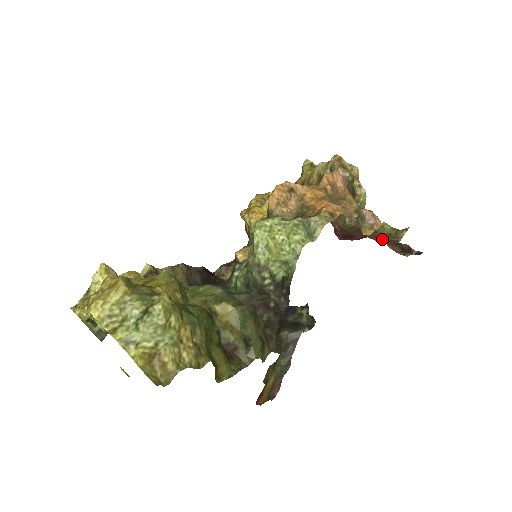
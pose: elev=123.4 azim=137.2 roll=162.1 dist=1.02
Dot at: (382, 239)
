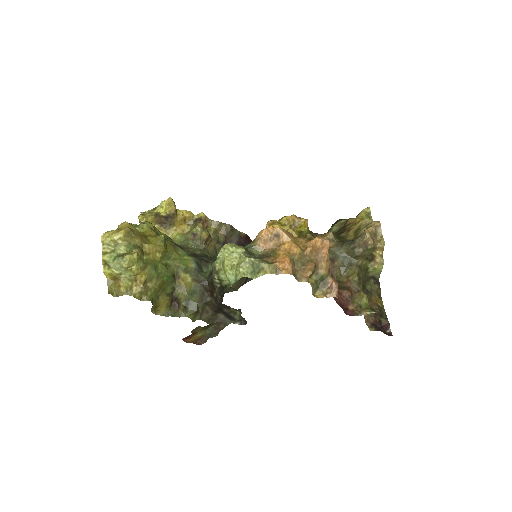
Dot at: (349, 305)
